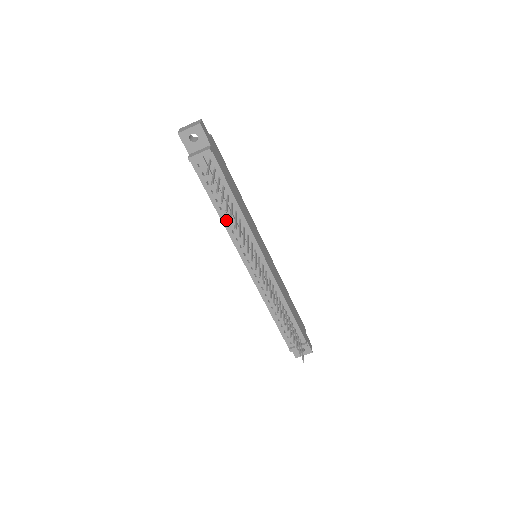
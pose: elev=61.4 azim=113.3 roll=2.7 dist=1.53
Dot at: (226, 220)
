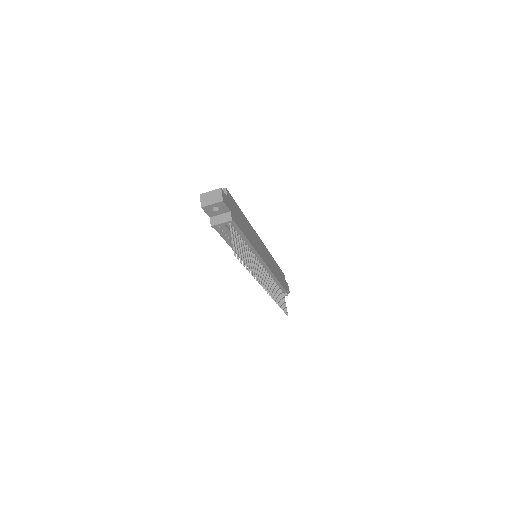
Dot at: occluded
